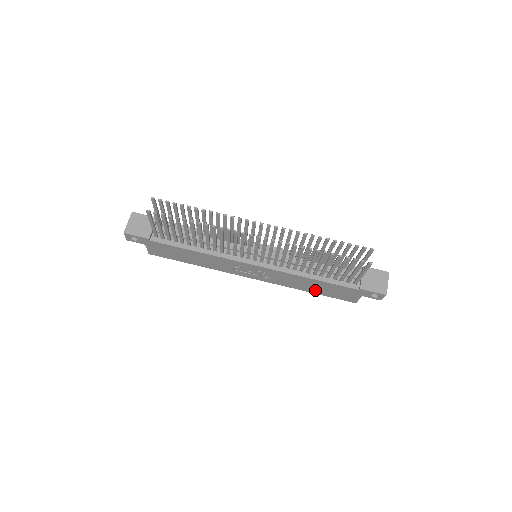
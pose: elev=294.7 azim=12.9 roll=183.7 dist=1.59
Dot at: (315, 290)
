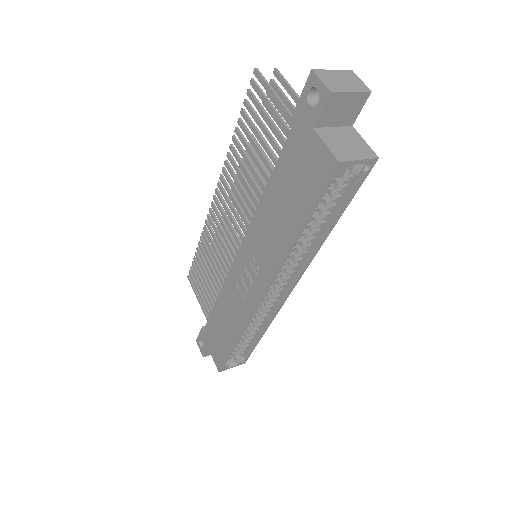
Dot at: (293, 216)
